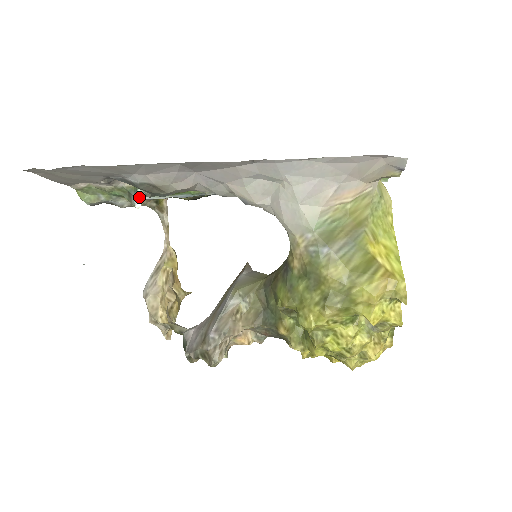
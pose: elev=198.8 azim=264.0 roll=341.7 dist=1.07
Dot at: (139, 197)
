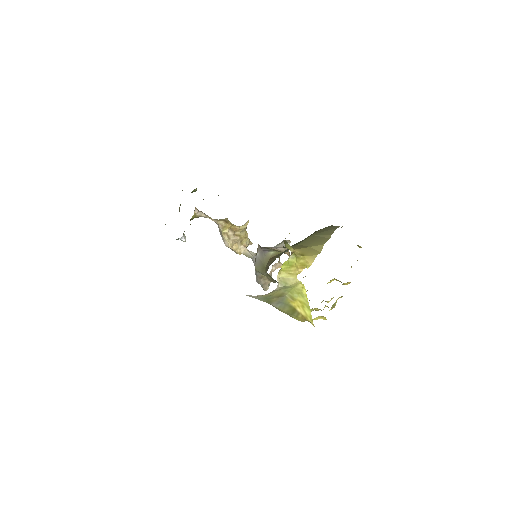
Dot at: (182, 239)
